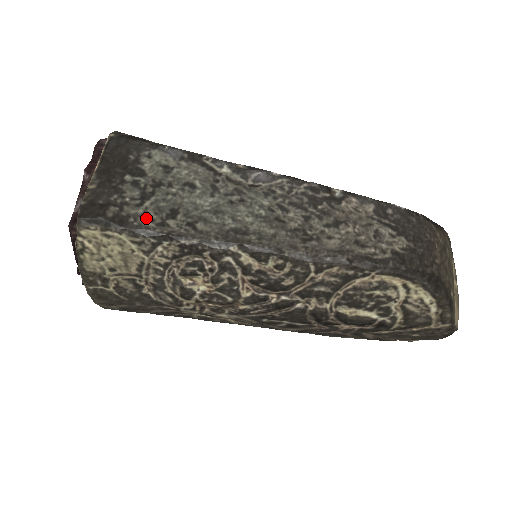
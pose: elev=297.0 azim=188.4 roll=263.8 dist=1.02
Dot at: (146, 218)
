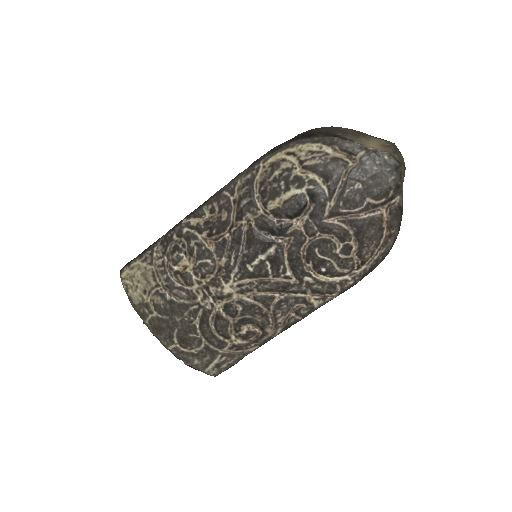
Dot at: occluded
